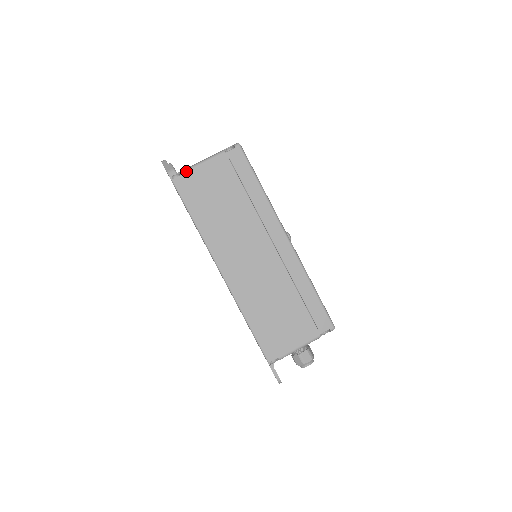
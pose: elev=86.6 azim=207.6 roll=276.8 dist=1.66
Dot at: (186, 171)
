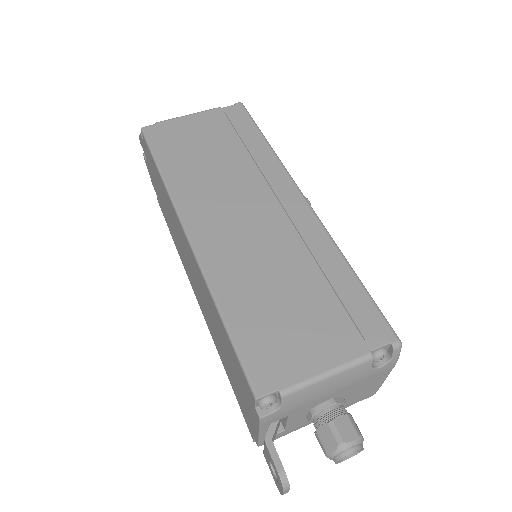
Dot at: (163, 121)
